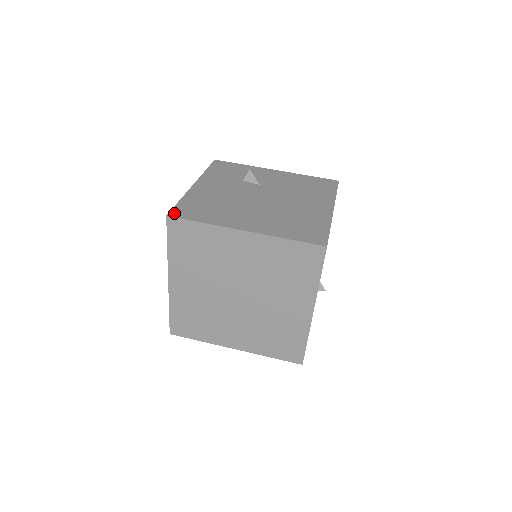
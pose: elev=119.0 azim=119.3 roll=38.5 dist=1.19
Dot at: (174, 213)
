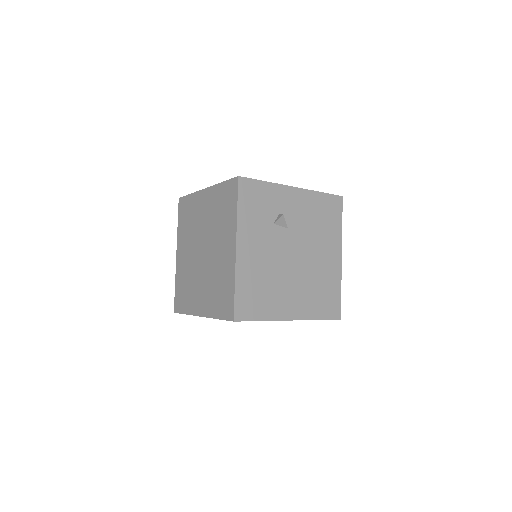
Dot at: (238, 315)
